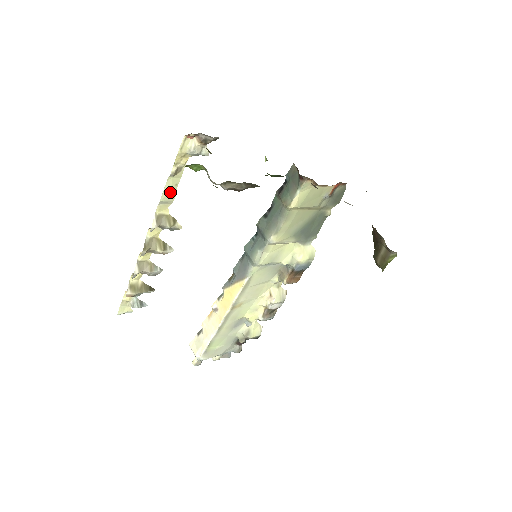
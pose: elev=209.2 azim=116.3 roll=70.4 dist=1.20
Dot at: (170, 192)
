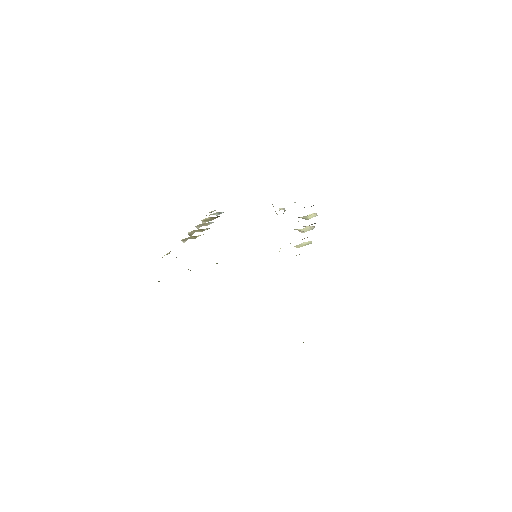
Dot at: occluded
